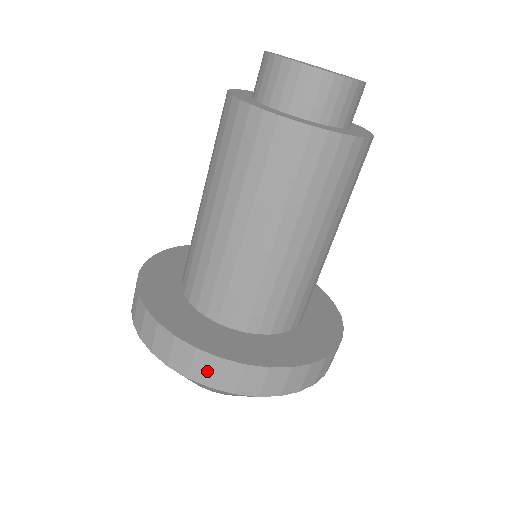
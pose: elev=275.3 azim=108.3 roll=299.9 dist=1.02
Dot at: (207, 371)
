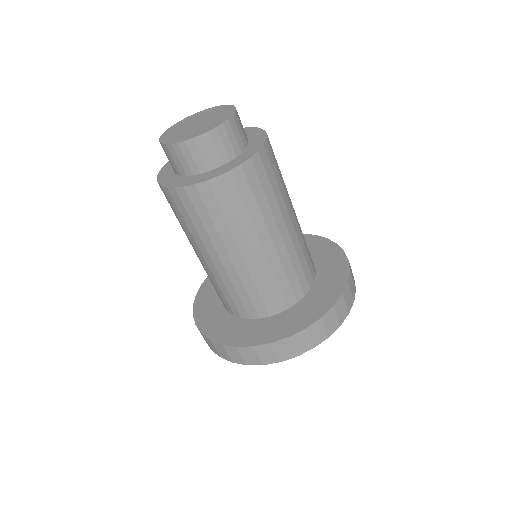
Dot at: (321, 332)
